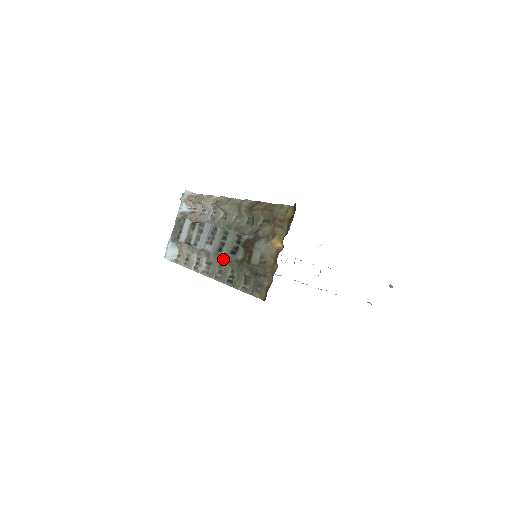
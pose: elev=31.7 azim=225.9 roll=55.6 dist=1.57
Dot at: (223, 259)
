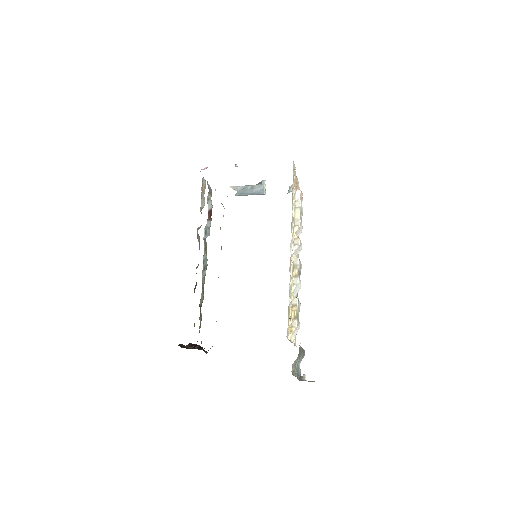
Dot at: occluded
